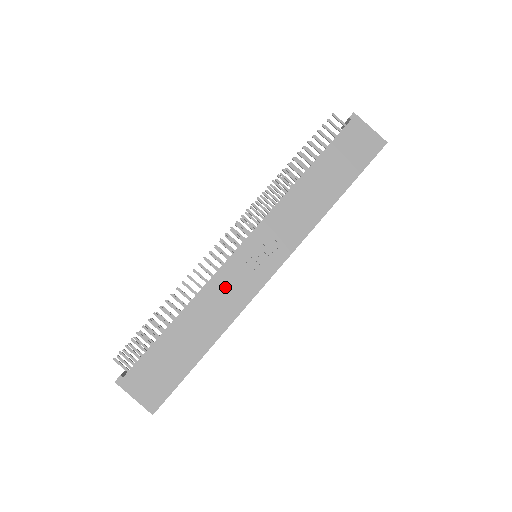
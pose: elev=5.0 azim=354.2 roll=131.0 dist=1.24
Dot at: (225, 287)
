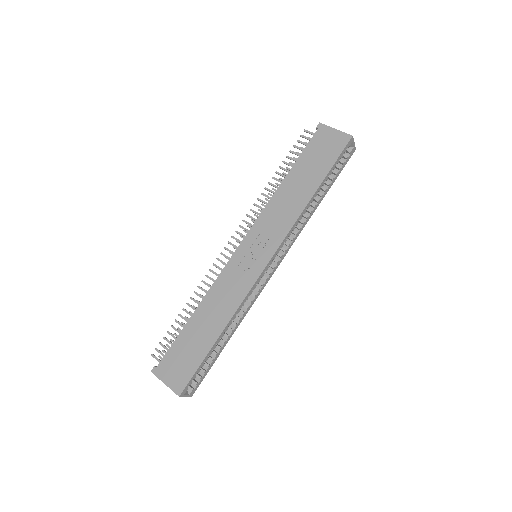
Dot at: (228, 283)
